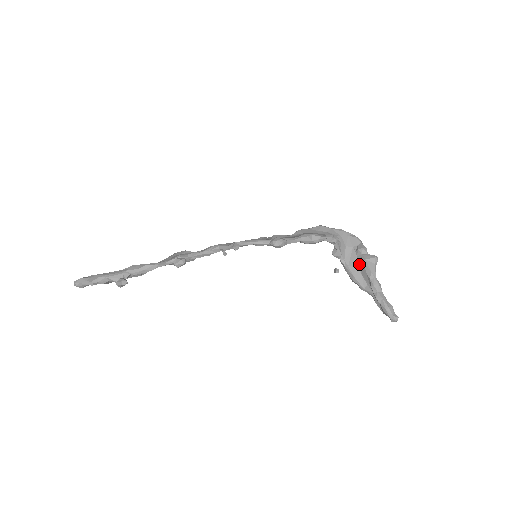
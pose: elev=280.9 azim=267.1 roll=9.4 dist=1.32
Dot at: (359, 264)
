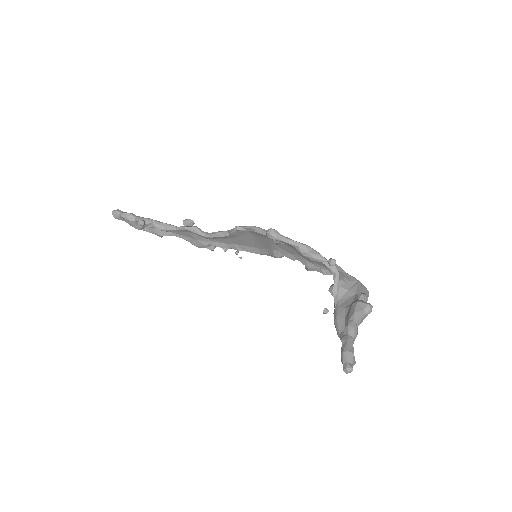
Dot at: (349, 306)
